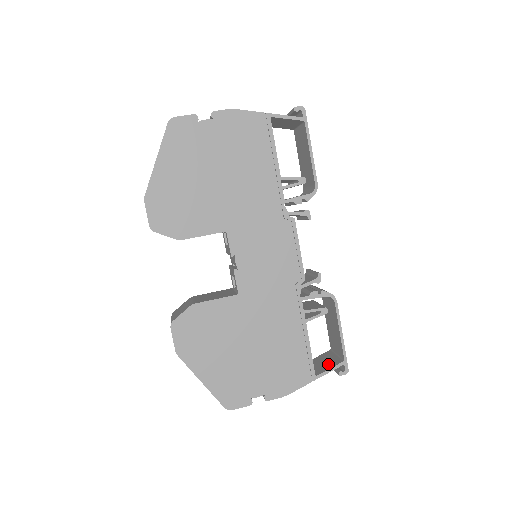
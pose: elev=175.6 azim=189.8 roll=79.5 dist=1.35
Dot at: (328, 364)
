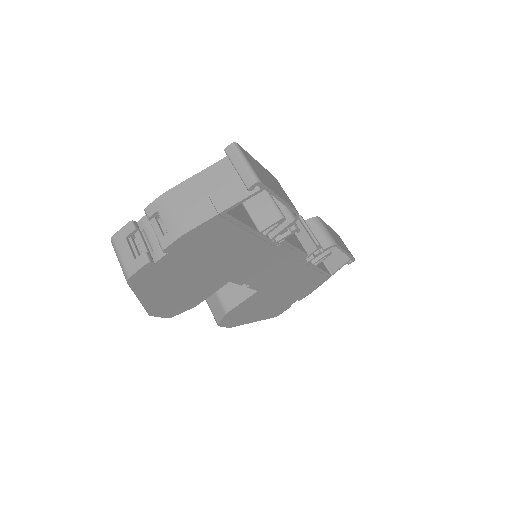
Dot at: (337, 260)
